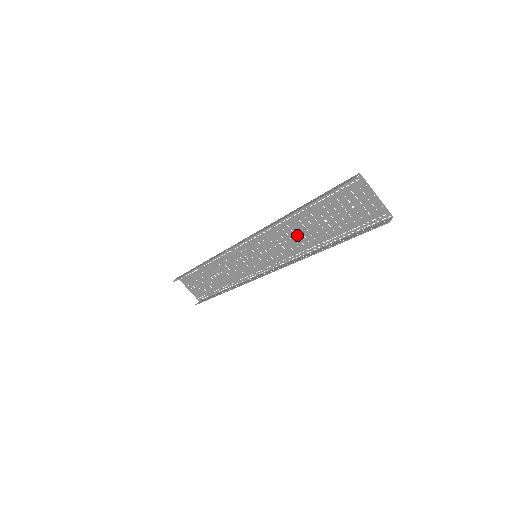
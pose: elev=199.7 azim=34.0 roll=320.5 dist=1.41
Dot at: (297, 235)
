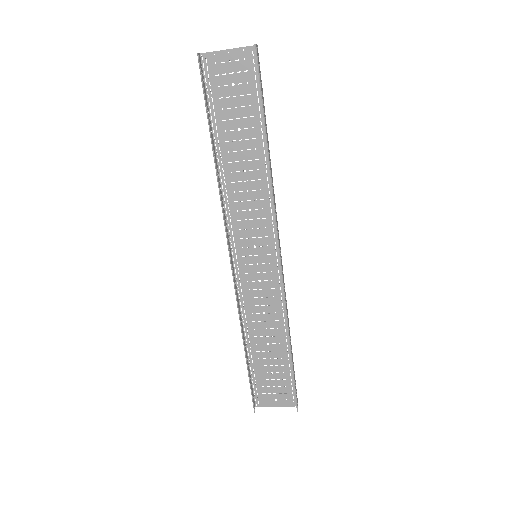
Dot at: (246, 179)
